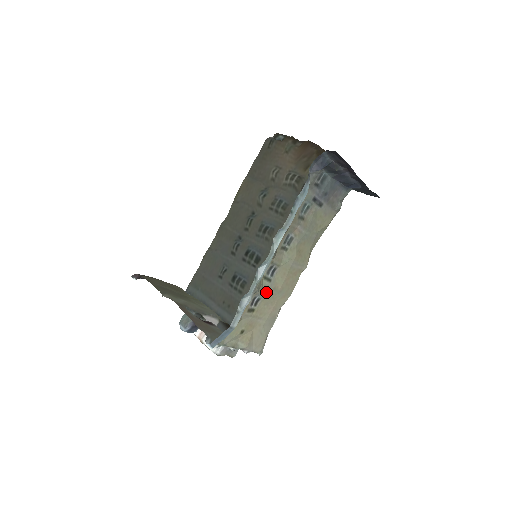
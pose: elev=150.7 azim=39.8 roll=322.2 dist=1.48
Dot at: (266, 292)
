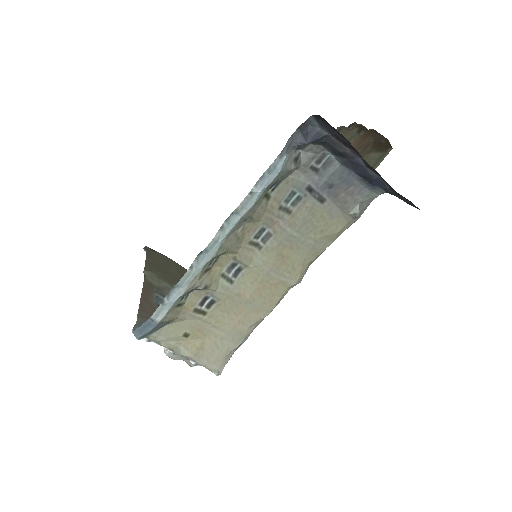
Dot at: (224, 295)
